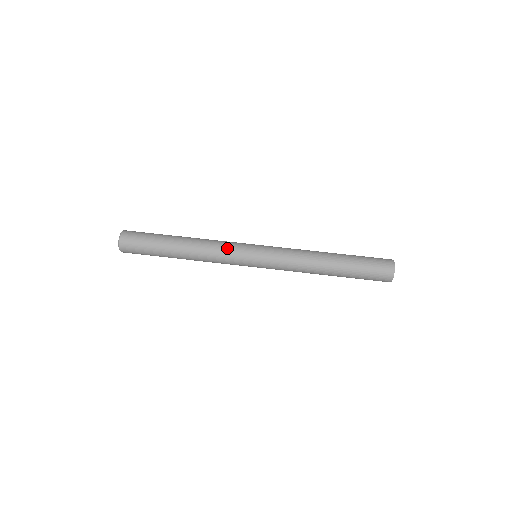
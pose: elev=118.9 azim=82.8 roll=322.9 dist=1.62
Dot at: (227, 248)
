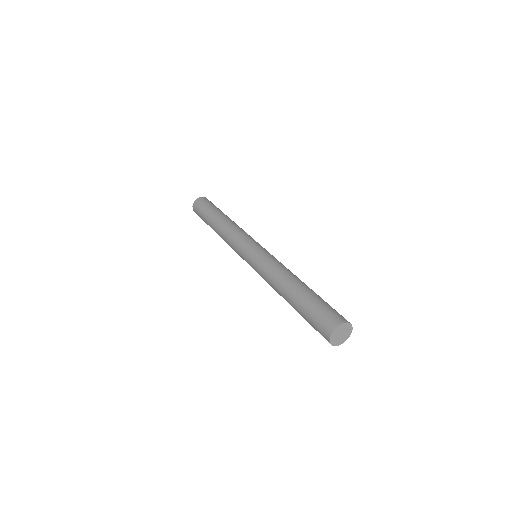
Dot at: (245, 234)
